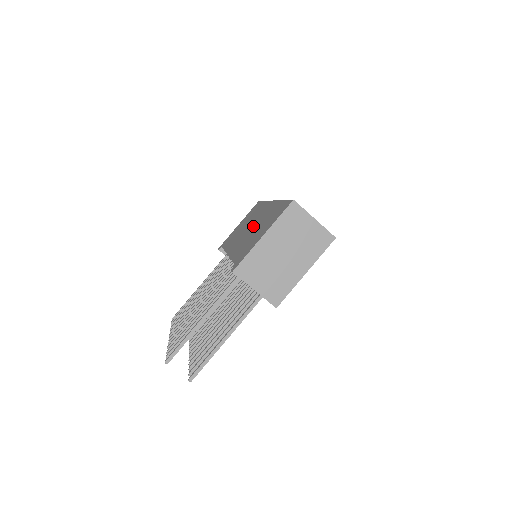
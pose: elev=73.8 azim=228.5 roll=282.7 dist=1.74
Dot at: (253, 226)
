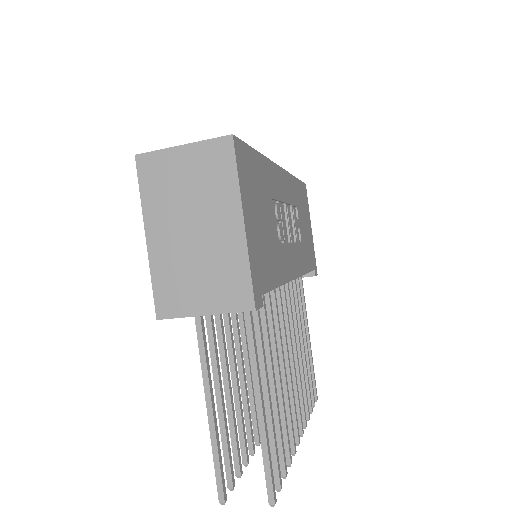
Dot at: occluded
